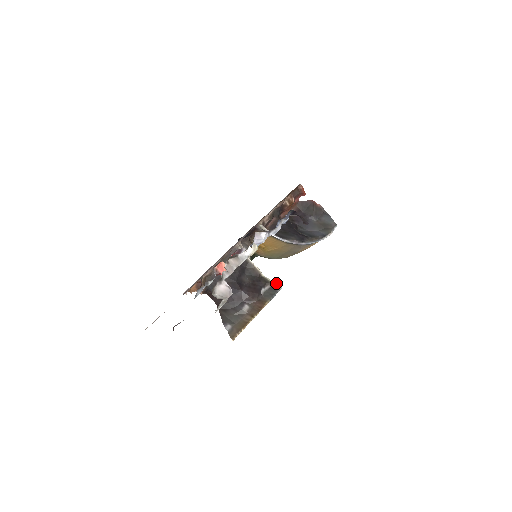
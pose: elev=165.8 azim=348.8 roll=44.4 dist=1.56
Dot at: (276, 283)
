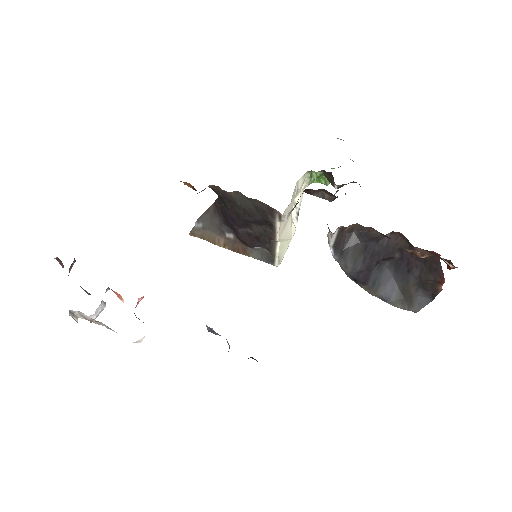
Dot at: (279, 259)
